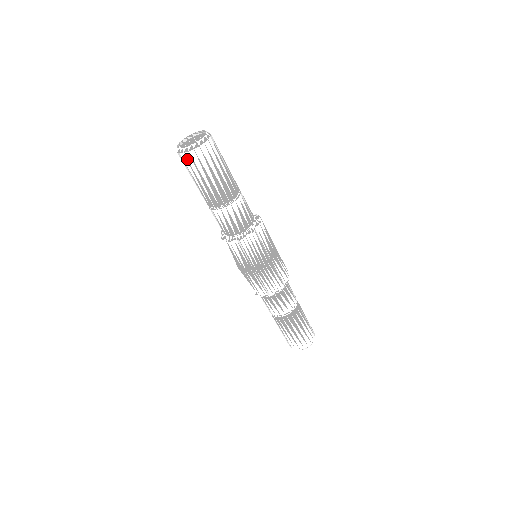
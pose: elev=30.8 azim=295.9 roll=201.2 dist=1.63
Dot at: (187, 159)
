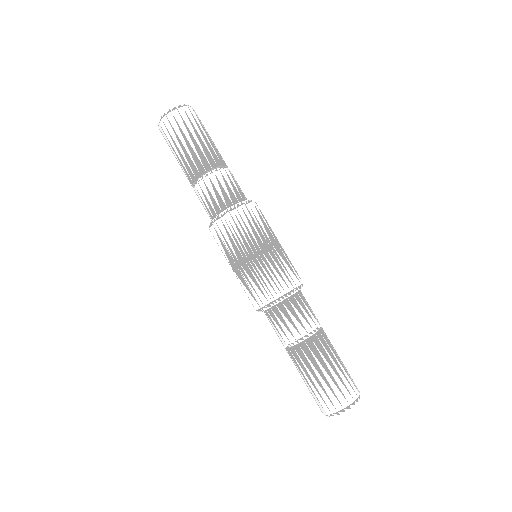
Dot at: (165, 125)
